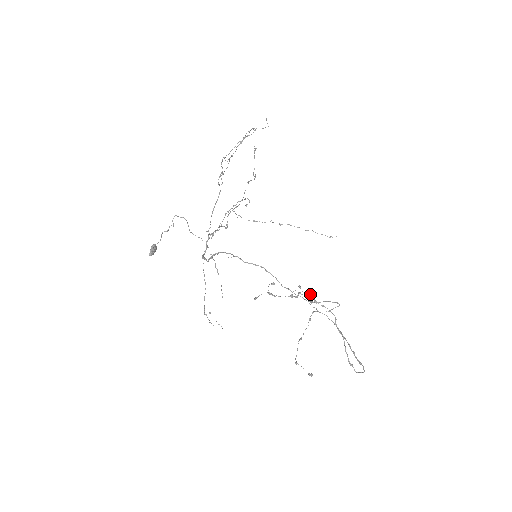
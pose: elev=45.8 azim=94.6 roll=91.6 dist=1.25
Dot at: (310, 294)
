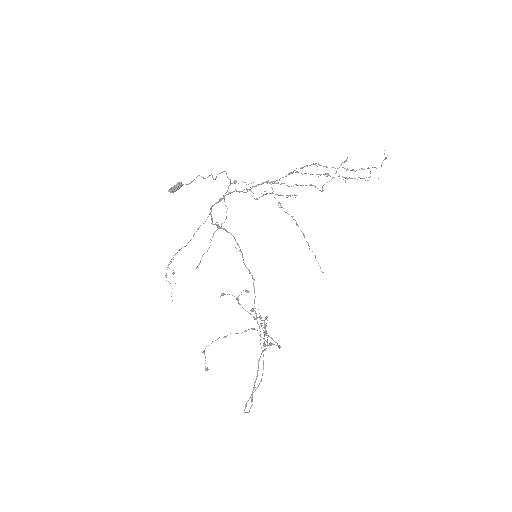
Dot at: (271, 345)
